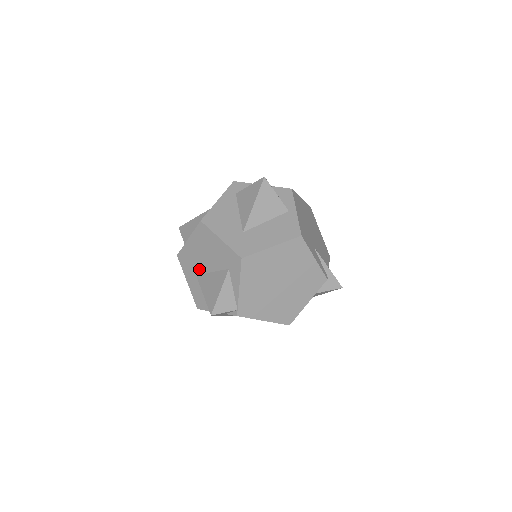
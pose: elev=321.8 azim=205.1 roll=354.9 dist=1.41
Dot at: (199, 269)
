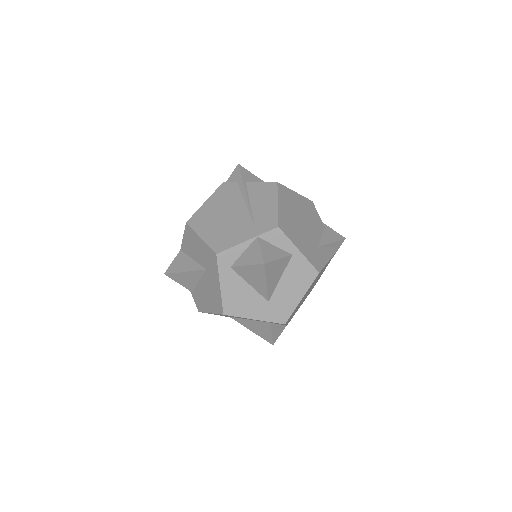
Dot at: occluded
